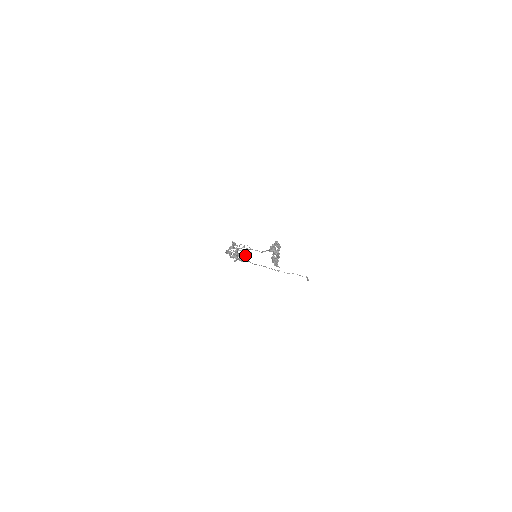
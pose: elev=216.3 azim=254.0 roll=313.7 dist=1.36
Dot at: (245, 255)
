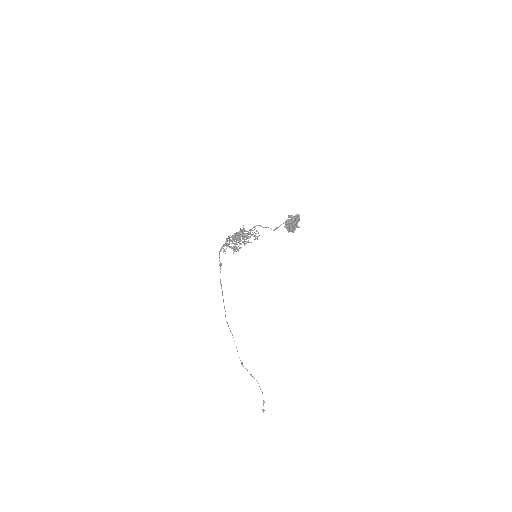
Dot at: occluded
